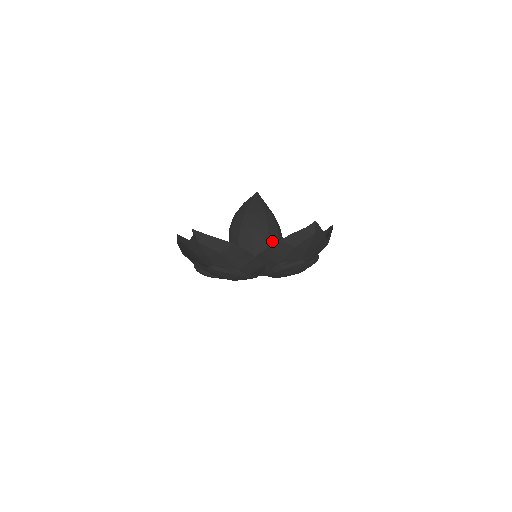
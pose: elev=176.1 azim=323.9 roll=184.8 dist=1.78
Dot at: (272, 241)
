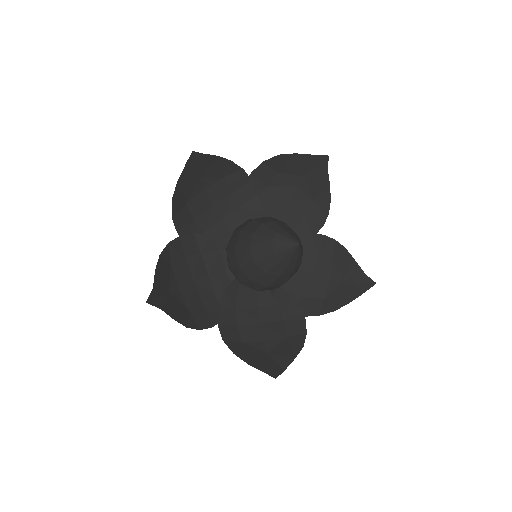
Dot at: occluded
